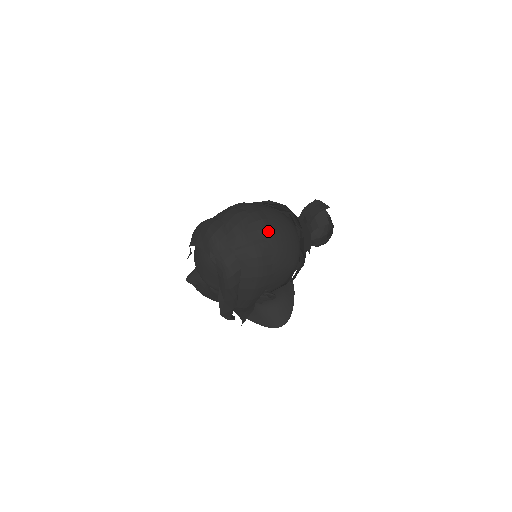
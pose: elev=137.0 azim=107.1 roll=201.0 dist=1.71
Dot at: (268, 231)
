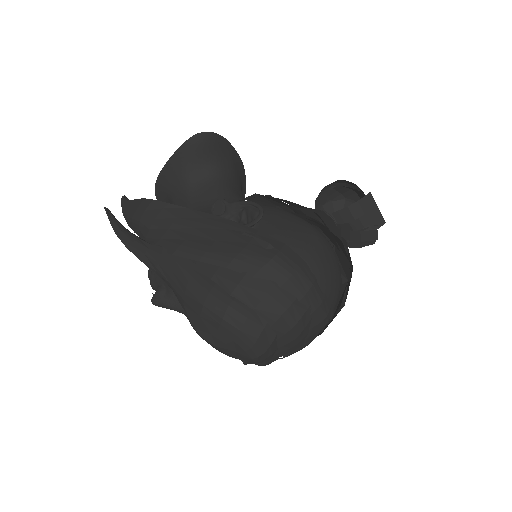
Dot at: (327, 323)
